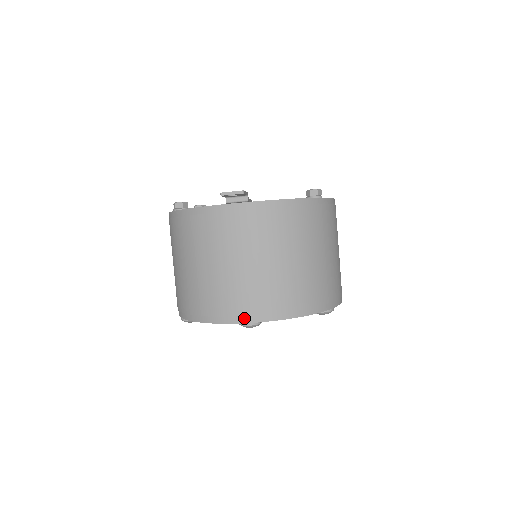
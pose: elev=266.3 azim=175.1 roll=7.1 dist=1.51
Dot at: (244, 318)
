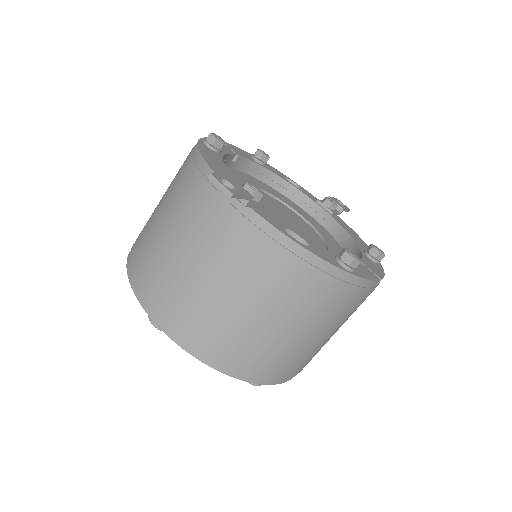
Dot at: (153, 312)
